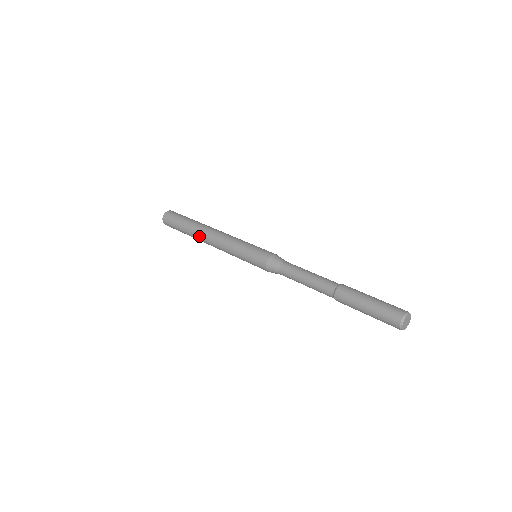
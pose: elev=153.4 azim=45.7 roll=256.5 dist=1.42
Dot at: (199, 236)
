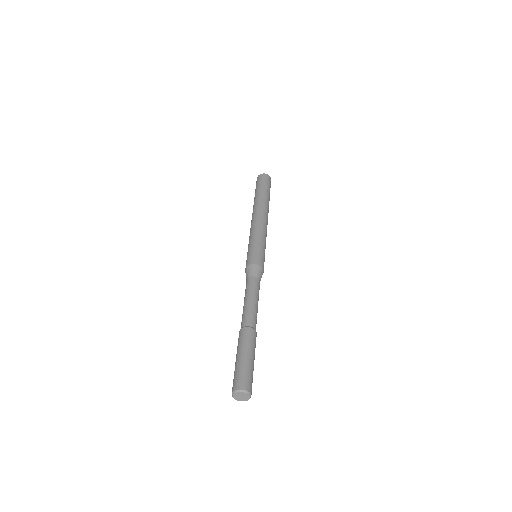
Dot at: occluded
